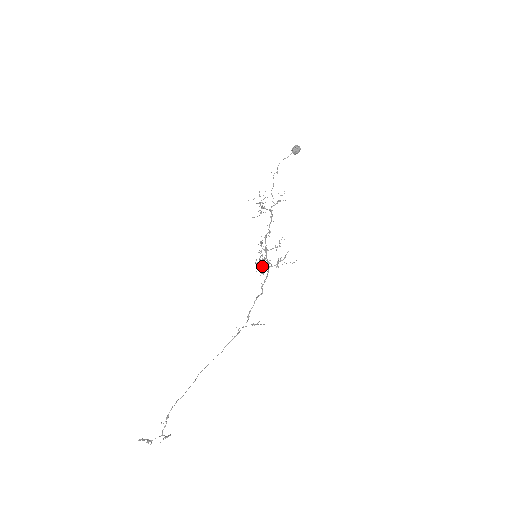
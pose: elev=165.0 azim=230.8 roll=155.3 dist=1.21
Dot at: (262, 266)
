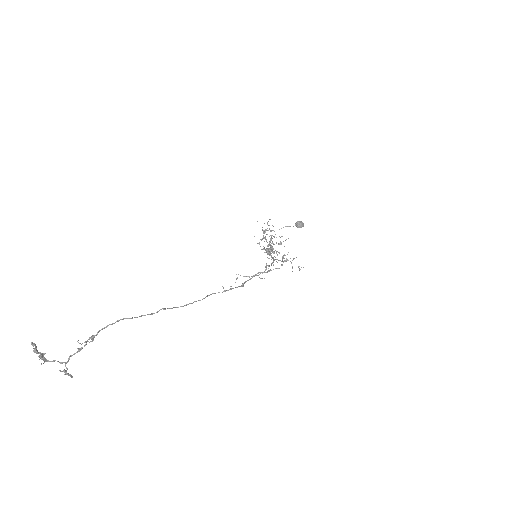
Dot at: occluded
